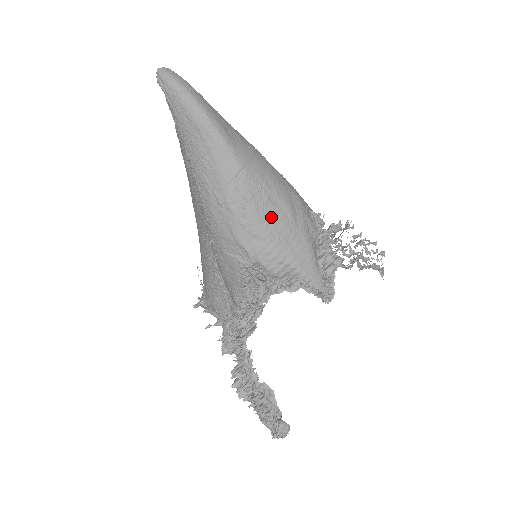
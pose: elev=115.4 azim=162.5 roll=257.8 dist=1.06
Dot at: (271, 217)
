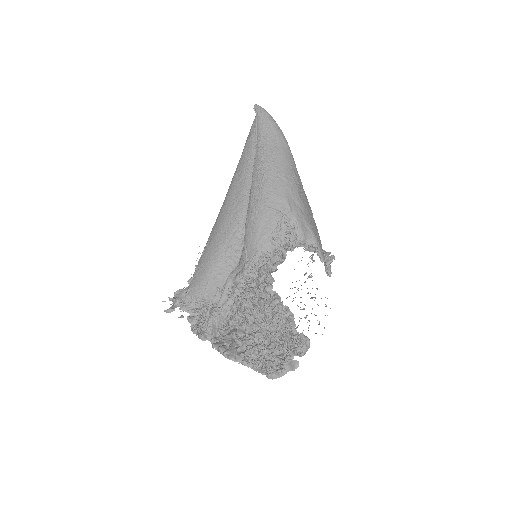
Dot at: (304, 200)
